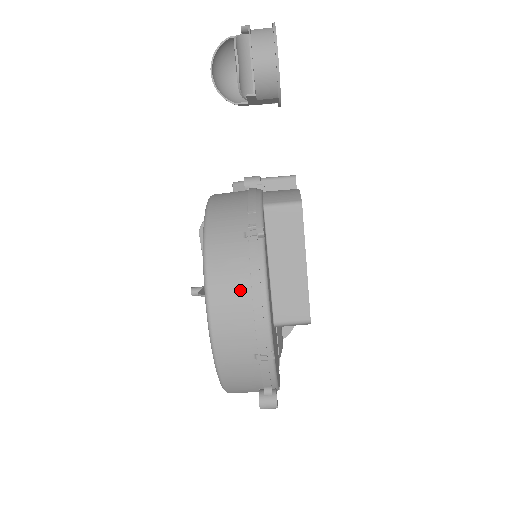
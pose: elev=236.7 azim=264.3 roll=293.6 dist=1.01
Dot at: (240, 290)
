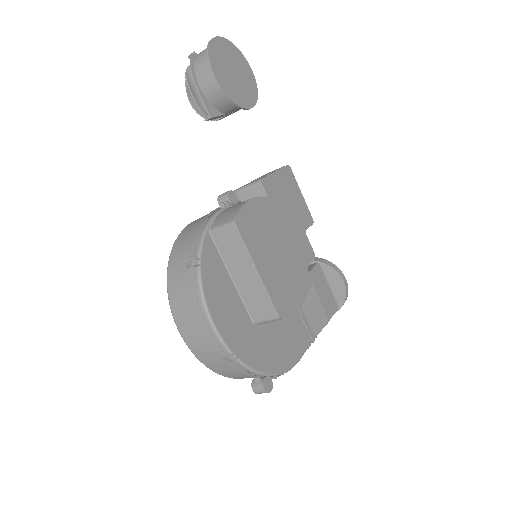
Dot at: (190, 312)
